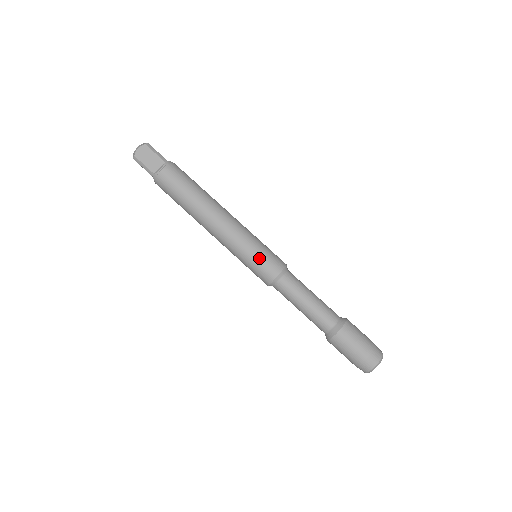
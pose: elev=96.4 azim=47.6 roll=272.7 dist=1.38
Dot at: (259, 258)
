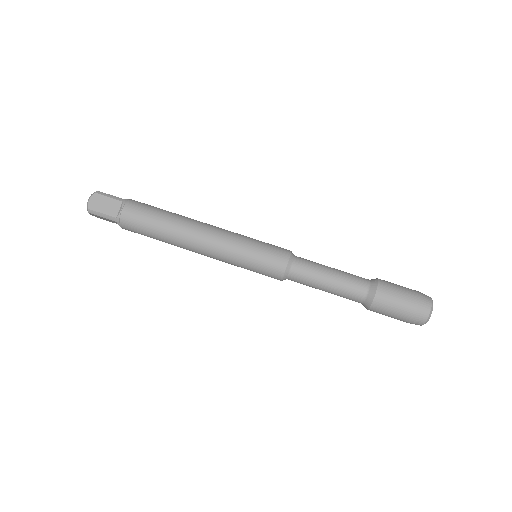
Dot at: (260, 255)
